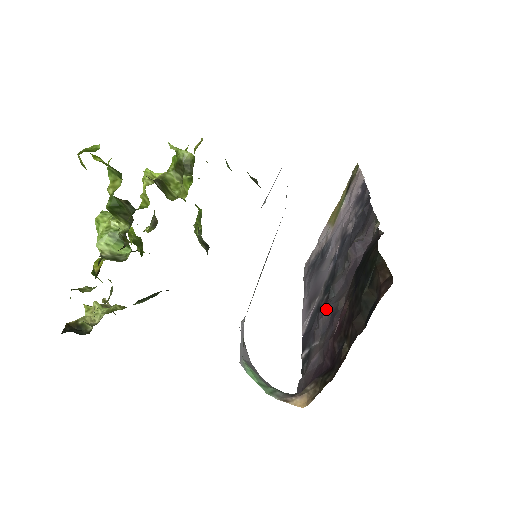
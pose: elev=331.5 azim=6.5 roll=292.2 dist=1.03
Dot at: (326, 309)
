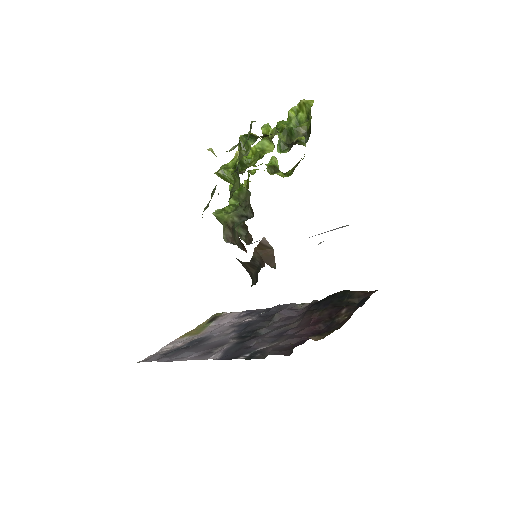
Dot at: (265, 334)
